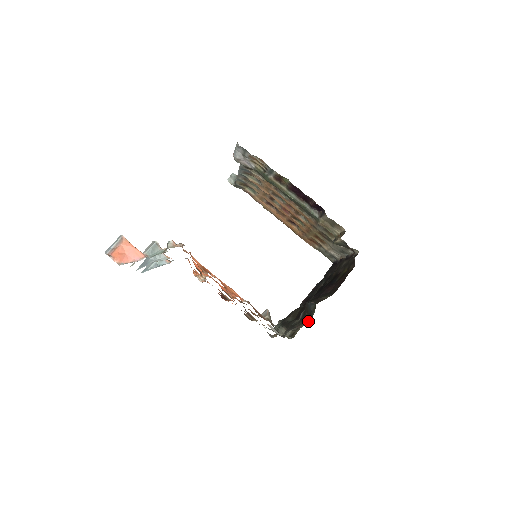
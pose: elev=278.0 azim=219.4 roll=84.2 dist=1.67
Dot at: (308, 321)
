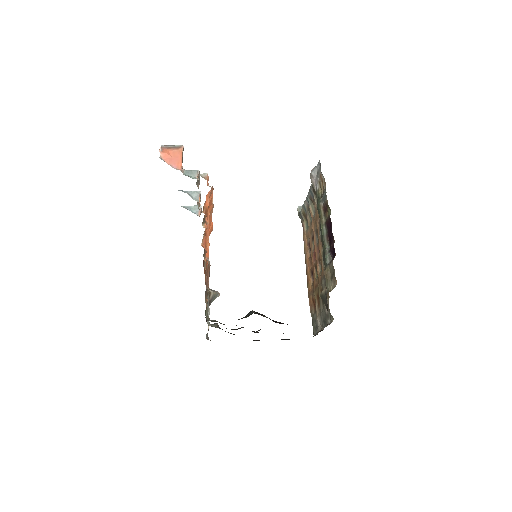
Dot at: occluded
